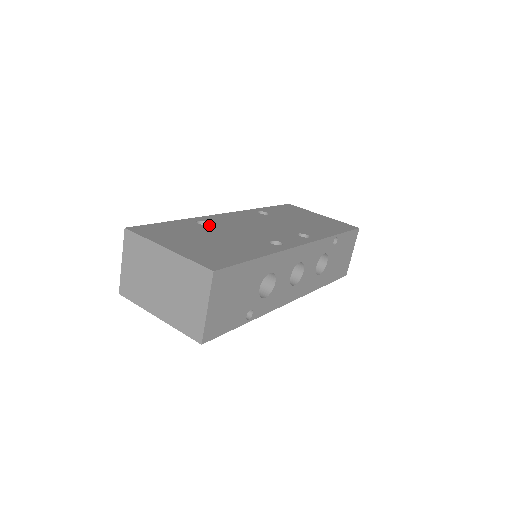
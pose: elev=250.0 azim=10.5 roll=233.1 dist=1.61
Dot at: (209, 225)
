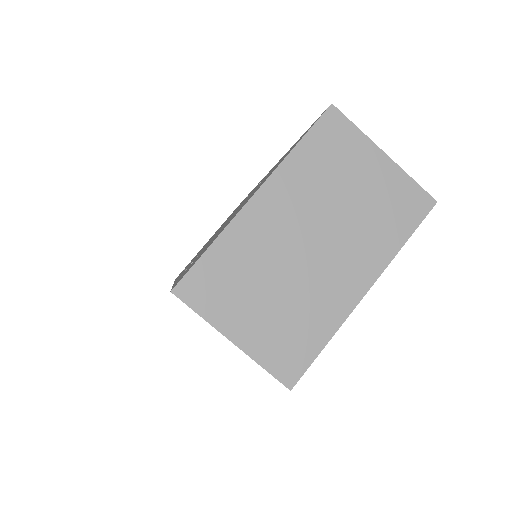
Dot at: occluded
